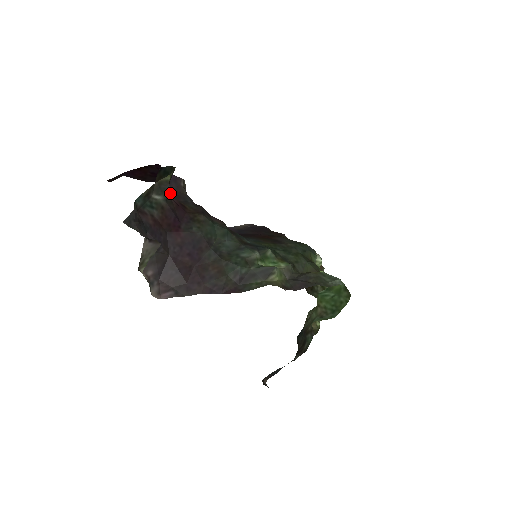
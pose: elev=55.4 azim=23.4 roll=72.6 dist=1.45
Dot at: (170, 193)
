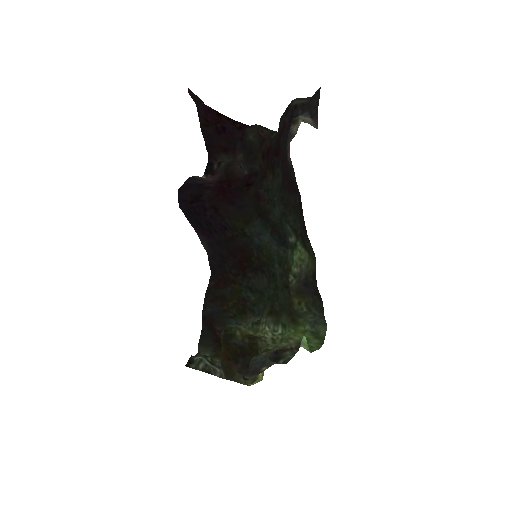
Dot at: (246, 145)
